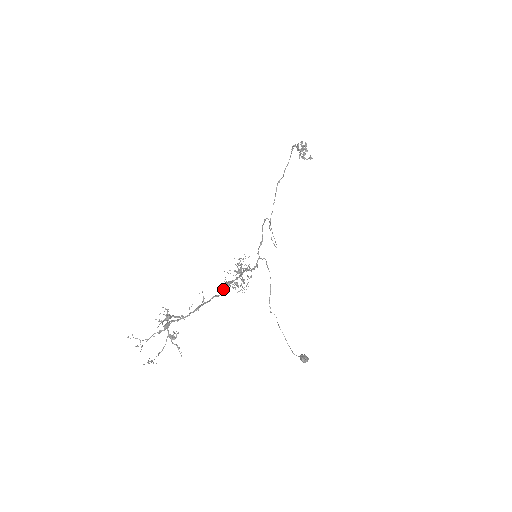
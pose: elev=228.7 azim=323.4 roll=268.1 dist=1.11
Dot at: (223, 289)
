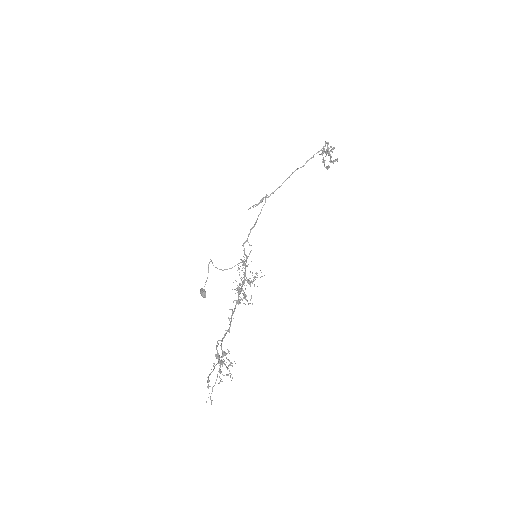
Dot at: (239, 302)
